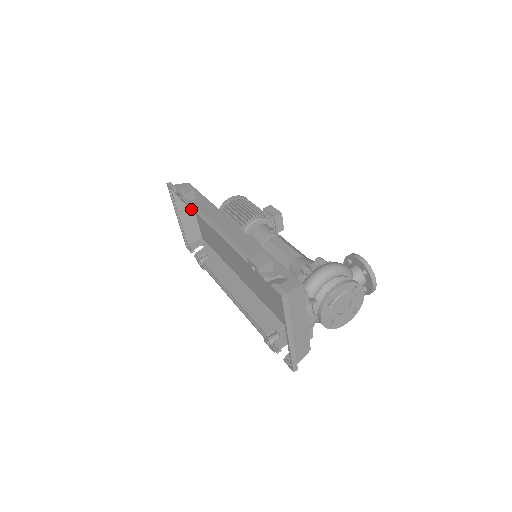
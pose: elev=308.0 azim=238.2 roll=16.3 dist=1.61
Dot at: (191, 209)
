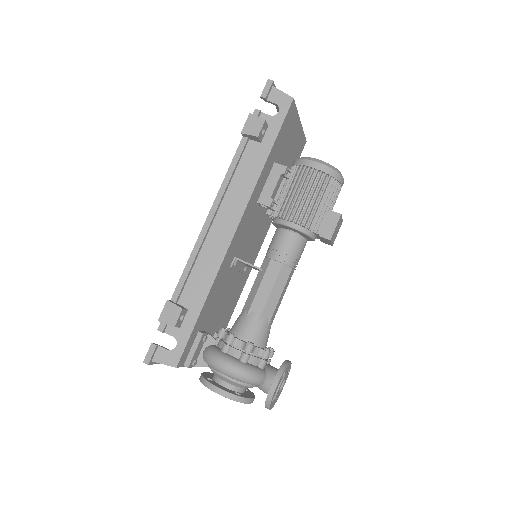
Dot at: (234, 159)
